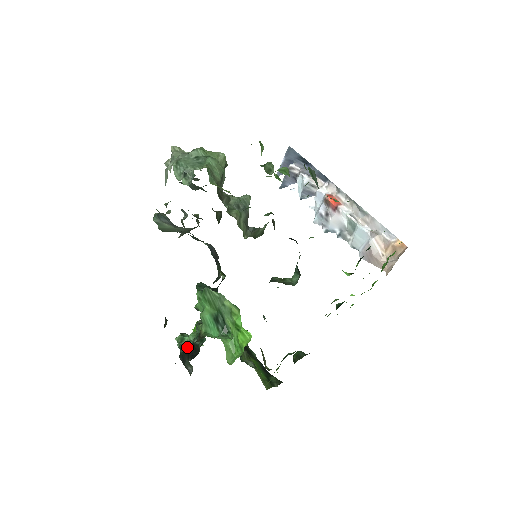
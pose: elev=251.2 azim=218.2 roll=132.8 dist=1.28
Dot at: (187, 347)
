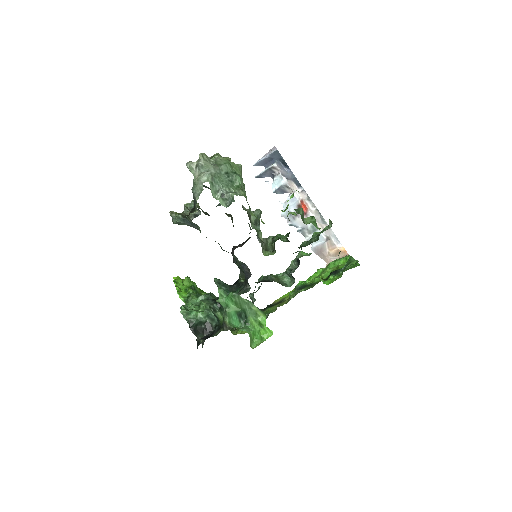
Dot at: (200, 324)
